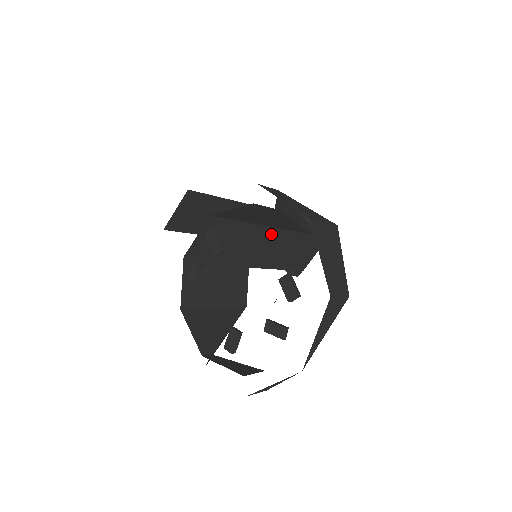
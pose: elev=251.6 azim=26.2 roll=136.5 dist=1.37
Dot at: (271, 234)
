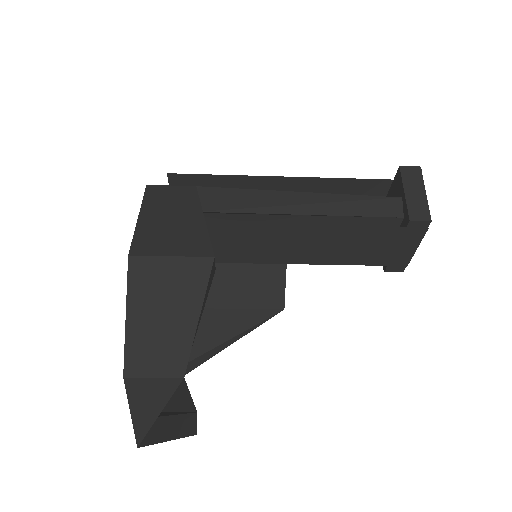
Dot at: (279, 227)
